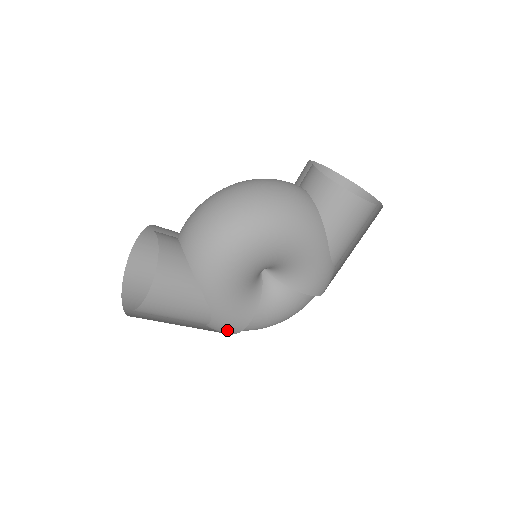
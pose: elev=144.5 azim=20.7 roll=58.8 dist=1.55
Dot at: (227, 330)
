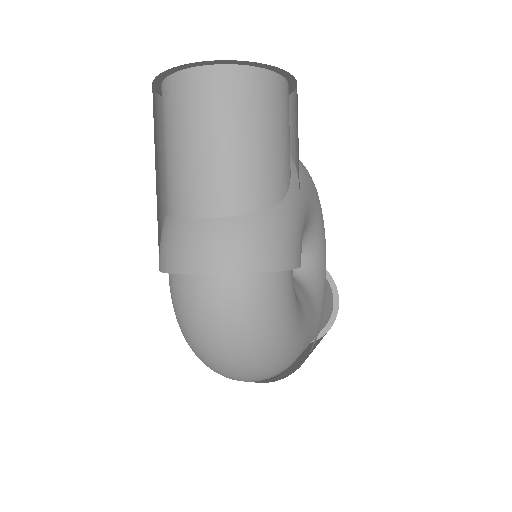
Dot at: (275, 246)
